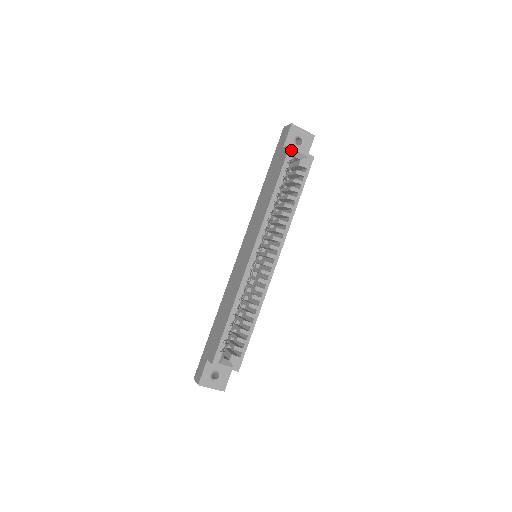
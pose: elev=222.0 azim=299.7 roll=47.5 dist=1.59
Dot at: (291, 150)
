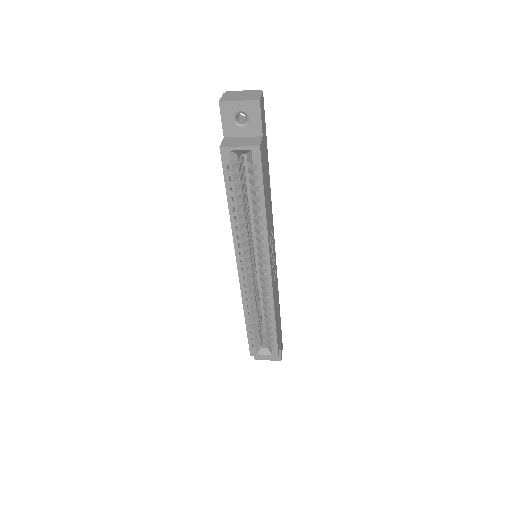
Dot at: (224, 153)
